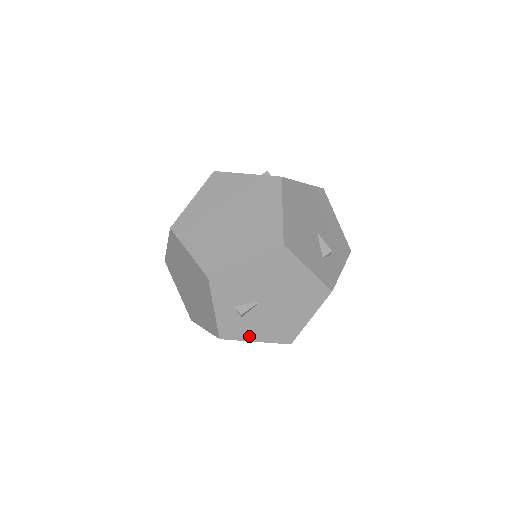
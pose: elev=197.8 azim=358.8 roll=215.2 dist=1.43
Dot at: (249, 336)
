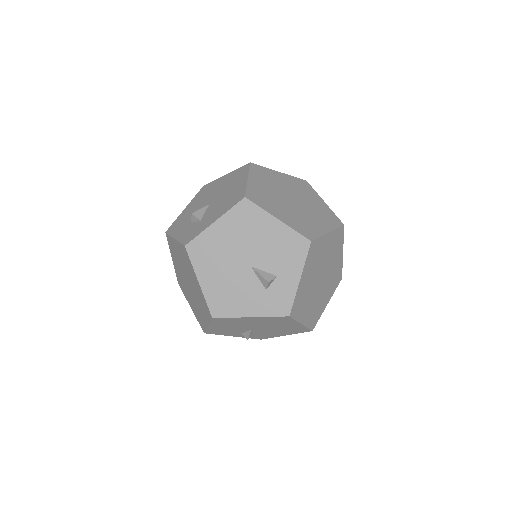
Dot at: (276, 335)
